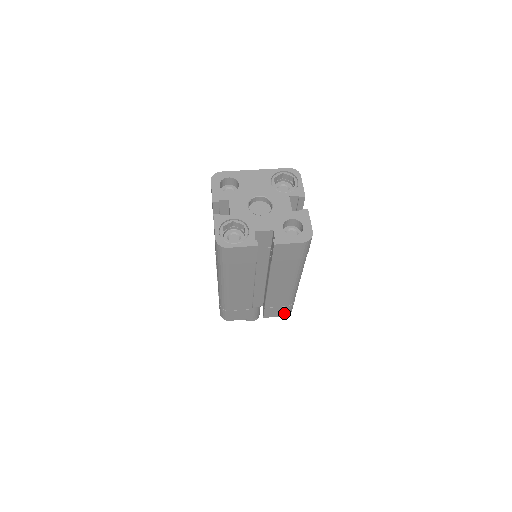
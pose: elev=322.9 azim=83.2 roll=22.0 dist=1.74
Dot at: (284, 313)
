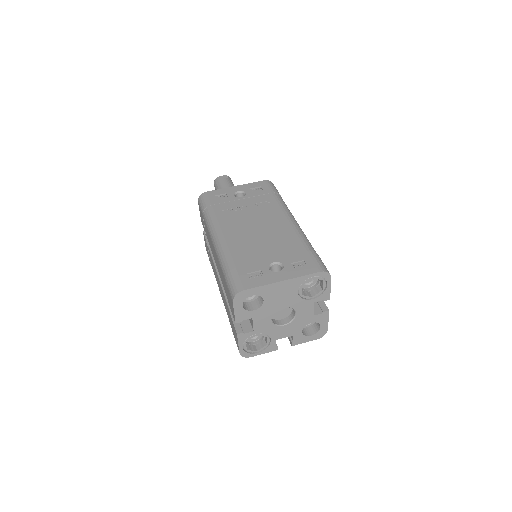
Dot at: occluded
